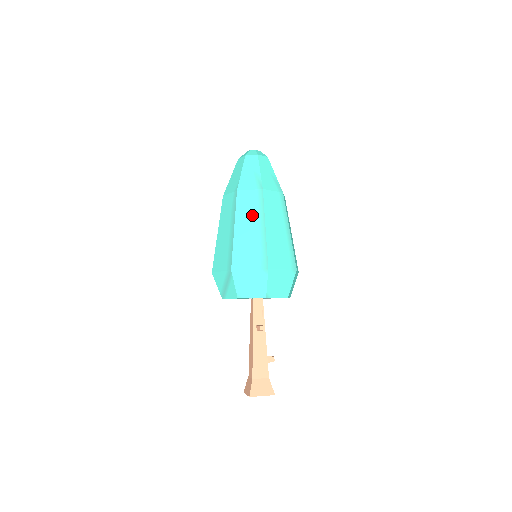
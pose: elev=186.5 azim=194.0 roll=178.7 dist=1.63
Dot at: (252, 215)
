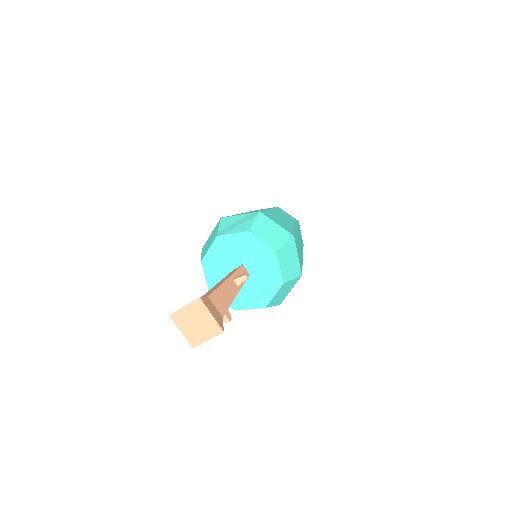
Dot at: (287, 218)
